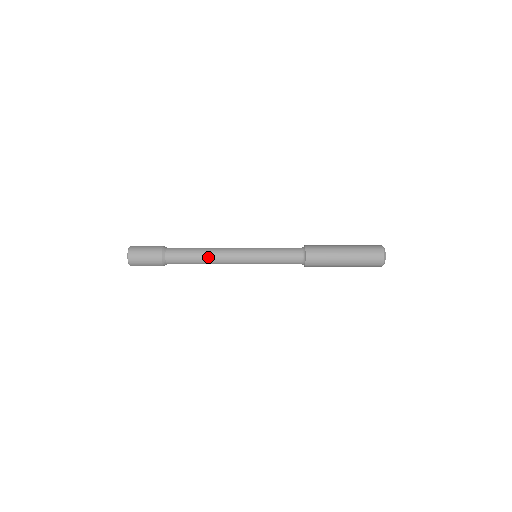
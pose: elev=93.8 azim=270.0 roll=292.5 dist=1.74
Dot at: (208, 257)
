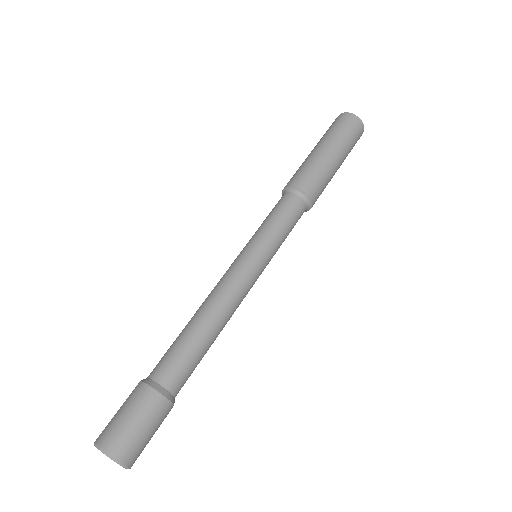
Dot at: (220, 324)
